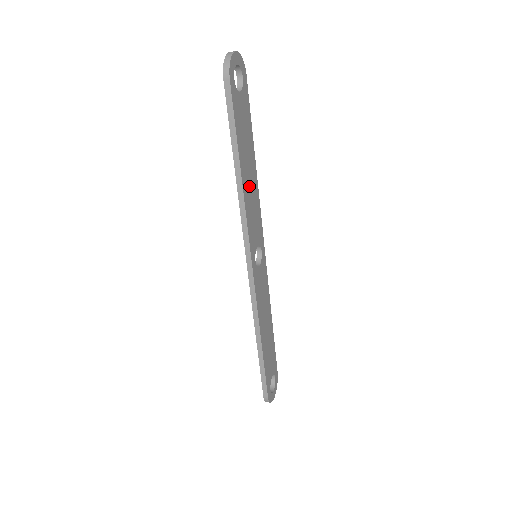
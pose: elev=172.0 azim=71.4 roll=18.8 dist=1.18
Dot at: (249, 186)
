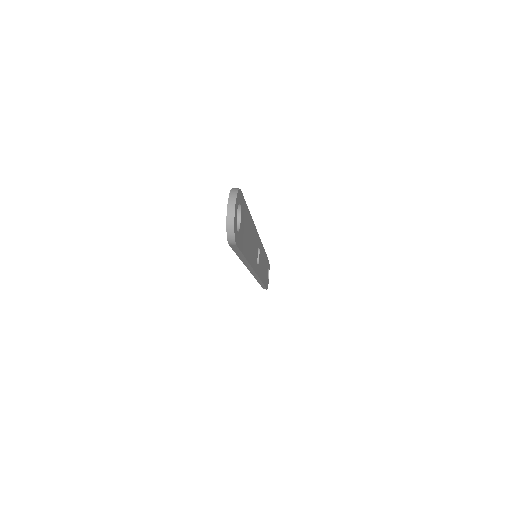
Dot at: (251, 246)
